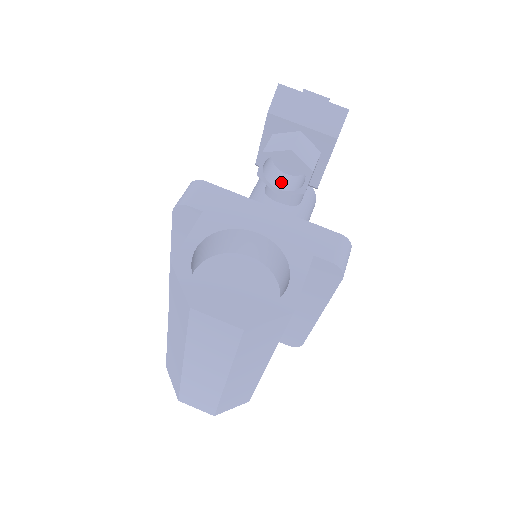
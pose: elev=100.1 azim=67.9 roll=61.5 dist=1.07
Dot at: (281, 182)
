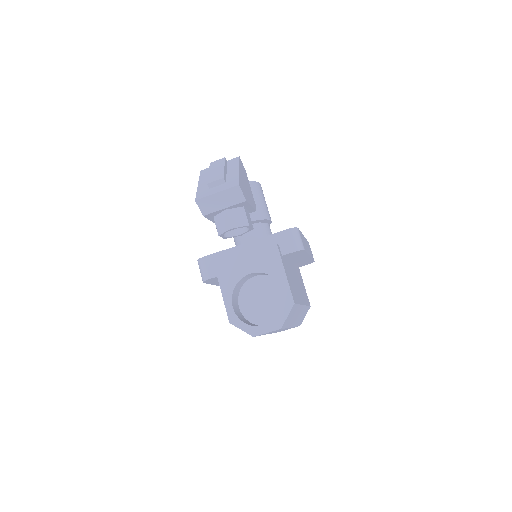
Dot at: (237, 229)
